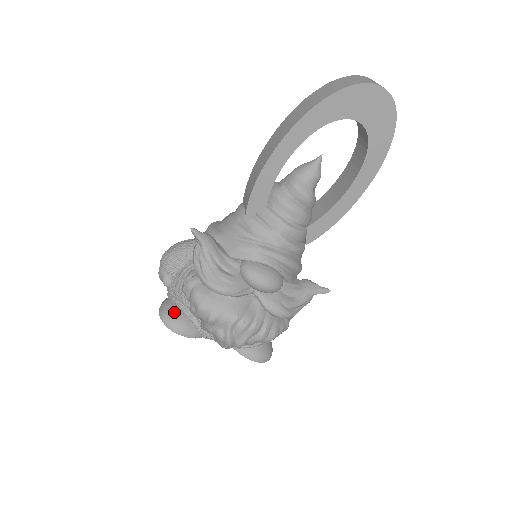
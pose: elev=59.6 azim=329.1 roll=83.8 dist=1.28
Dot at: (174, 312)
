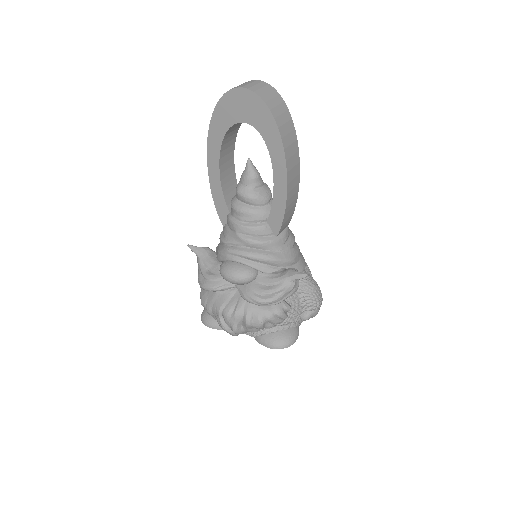
Dot at: (206, 310)
